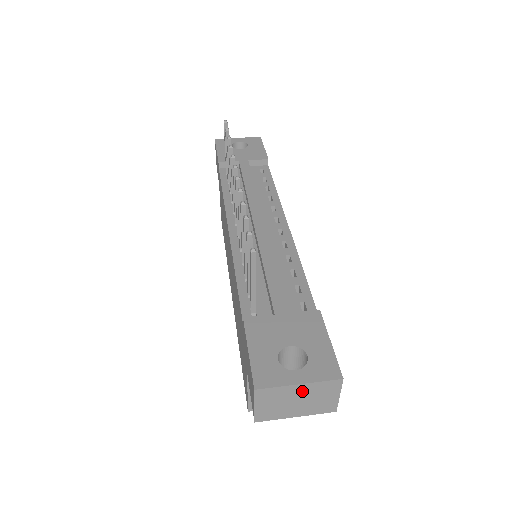
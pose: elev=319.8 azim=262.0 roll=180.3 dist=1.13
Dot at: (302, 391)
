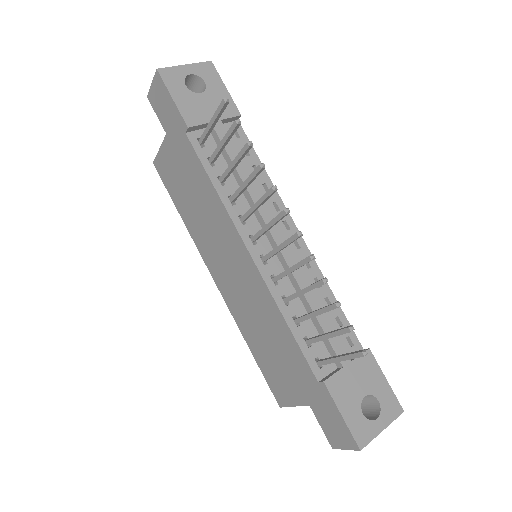
Dot at: occluded
